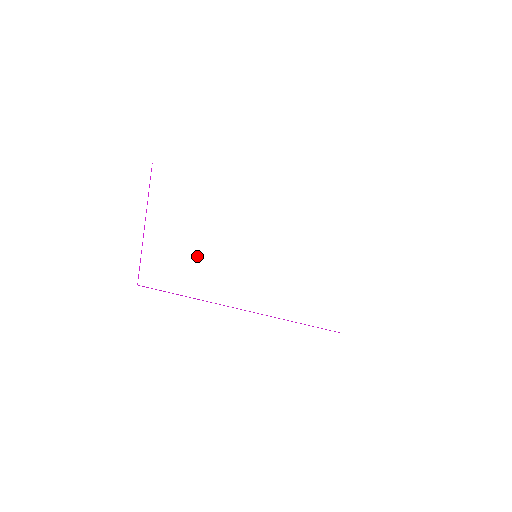
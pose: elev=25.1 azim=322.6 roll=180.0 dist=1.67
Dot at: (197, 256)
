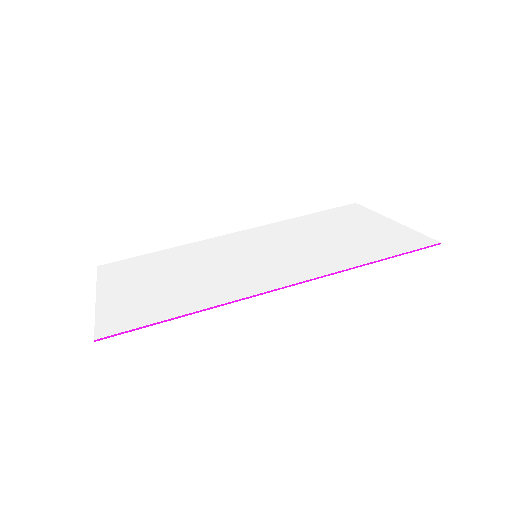
Dot at: (172, 289)
